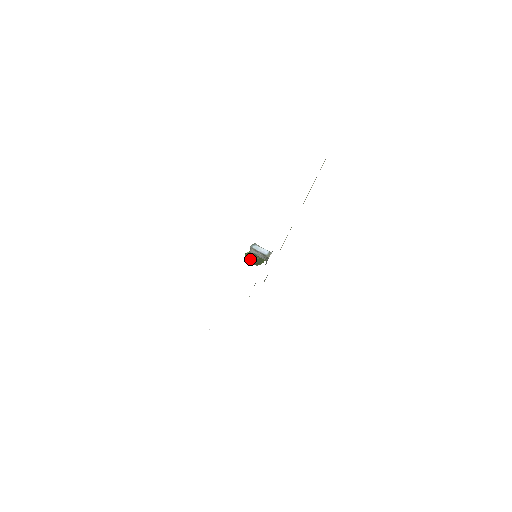
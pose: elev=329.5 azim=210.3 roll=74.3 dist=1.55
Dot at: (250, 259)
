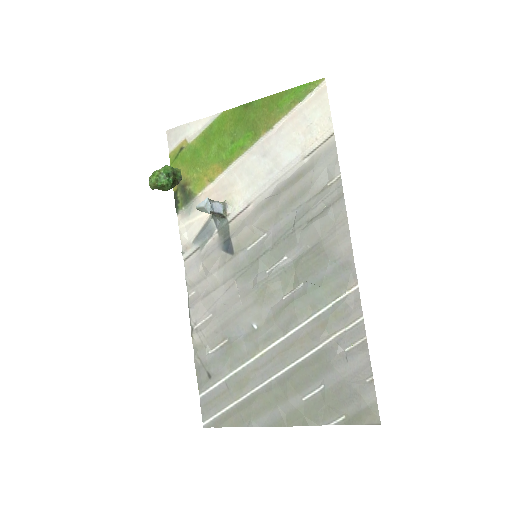
Dot at: (162, 190)
